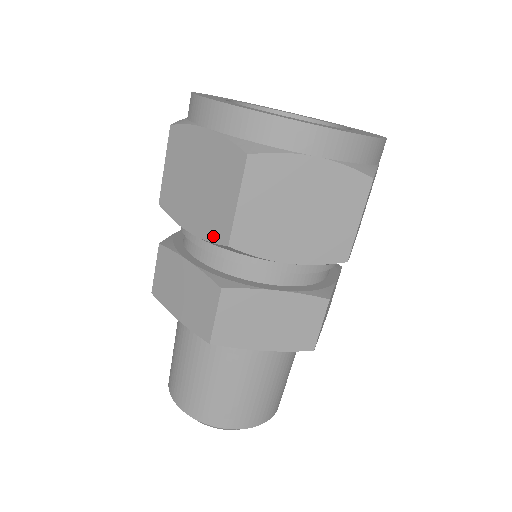
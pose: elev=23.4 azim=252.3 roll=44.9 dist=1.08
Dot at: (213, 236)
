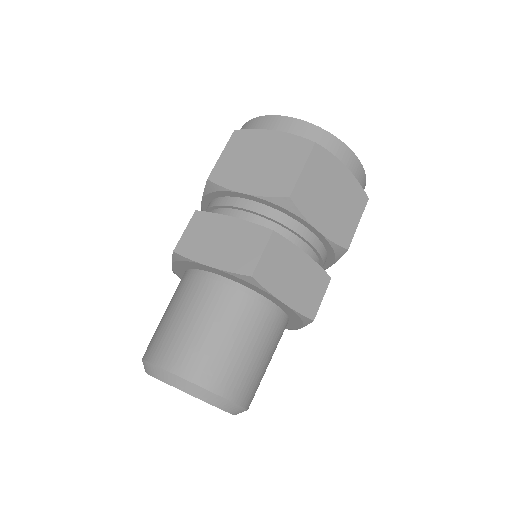
Dot at: (273, 192)
